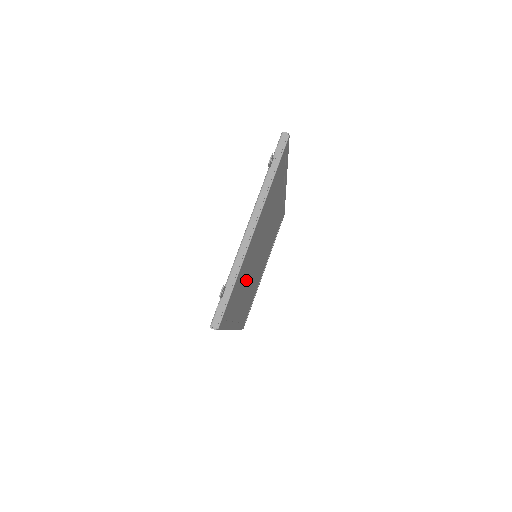
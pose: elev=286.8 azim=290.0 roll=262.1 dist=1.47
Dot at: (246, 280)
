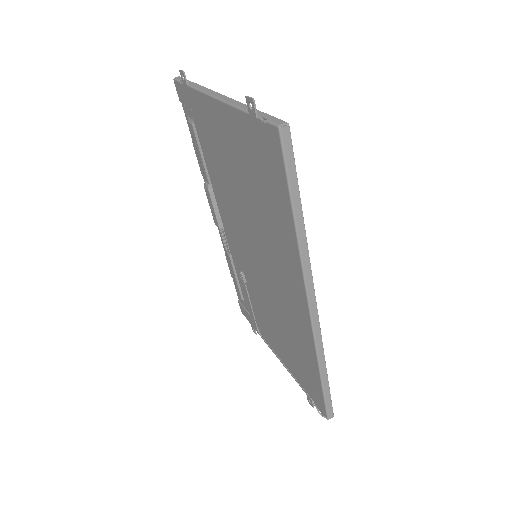
Dot at: occluded
